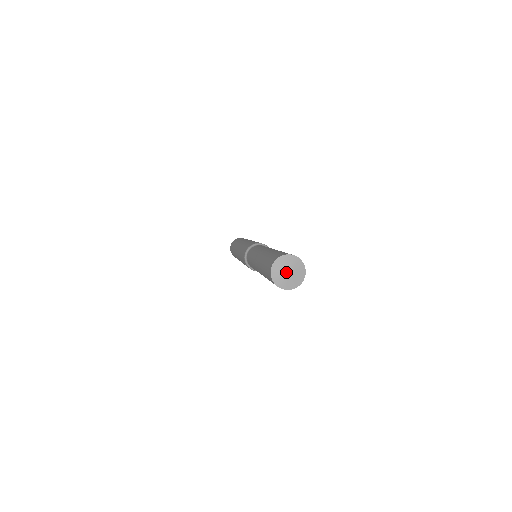
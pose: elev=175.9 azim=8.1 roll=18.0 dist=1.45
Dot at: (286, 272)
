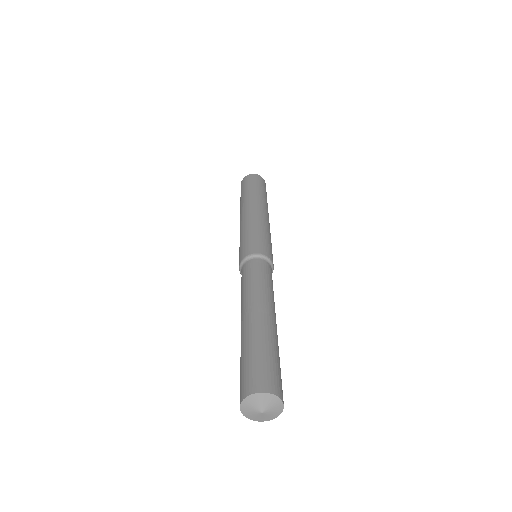
Dot at: (258, 413)
